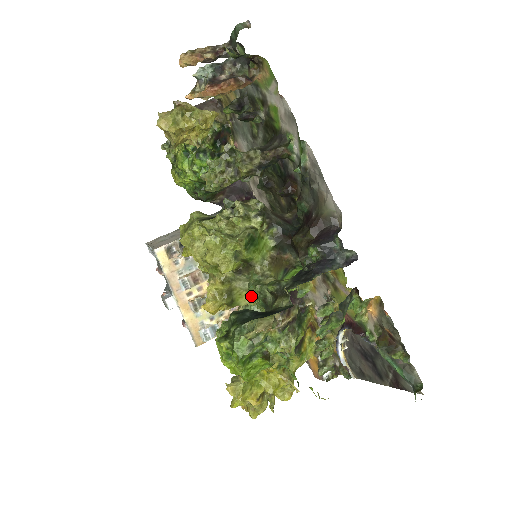
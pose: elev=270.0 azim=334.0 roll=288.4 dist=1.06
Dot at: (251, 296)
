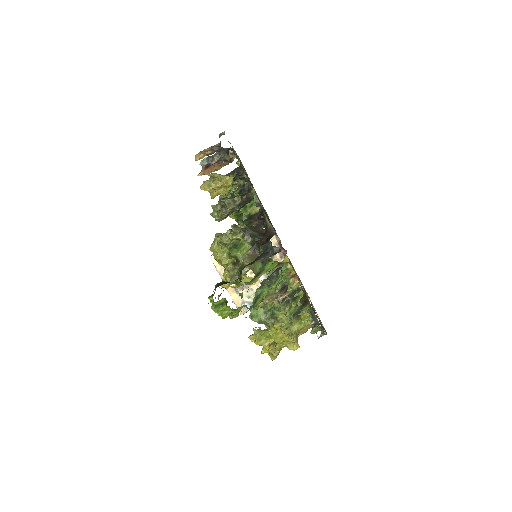
Dot at: occluded
